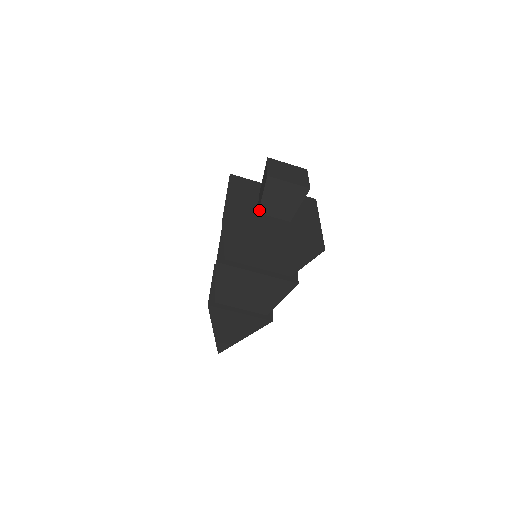
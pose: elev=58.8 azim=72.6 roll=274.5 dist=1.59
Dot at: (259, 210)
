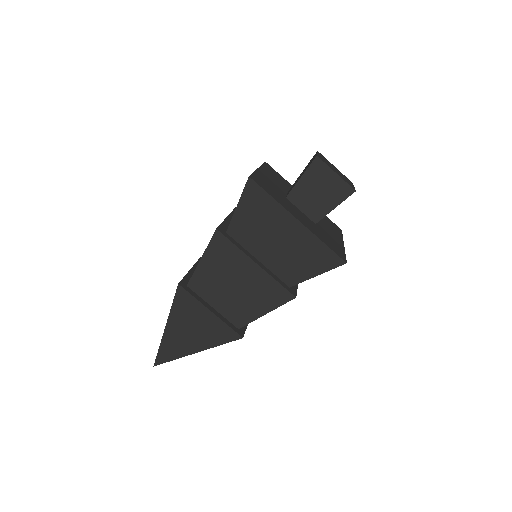
Dot at: (288, 195)
